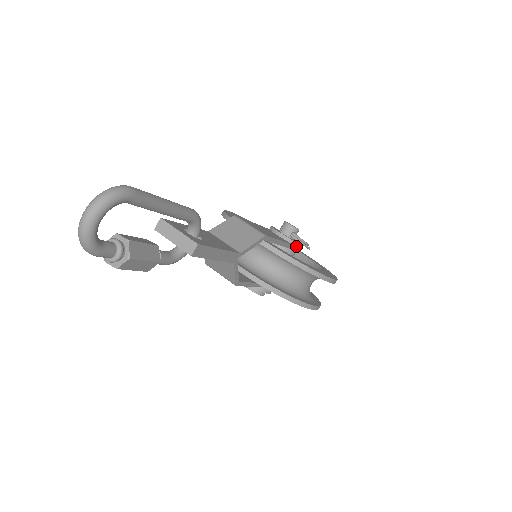
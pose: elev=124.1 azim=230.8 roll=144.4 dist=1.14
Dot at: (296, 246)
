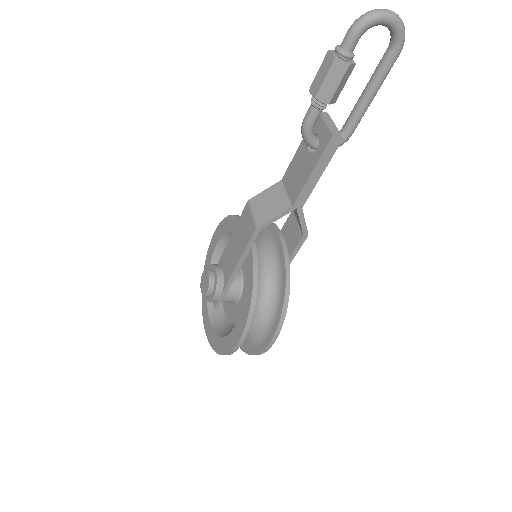
Dot at: occluded
